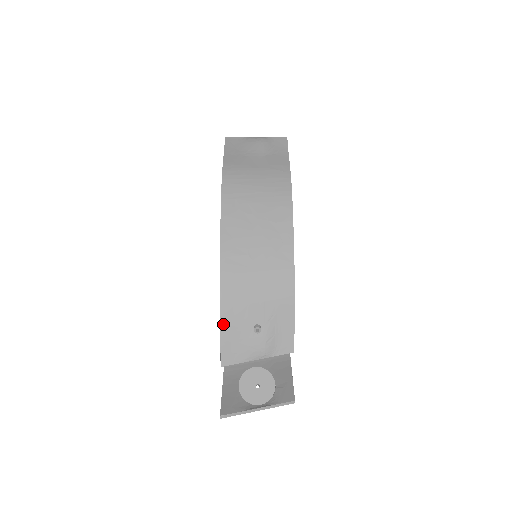
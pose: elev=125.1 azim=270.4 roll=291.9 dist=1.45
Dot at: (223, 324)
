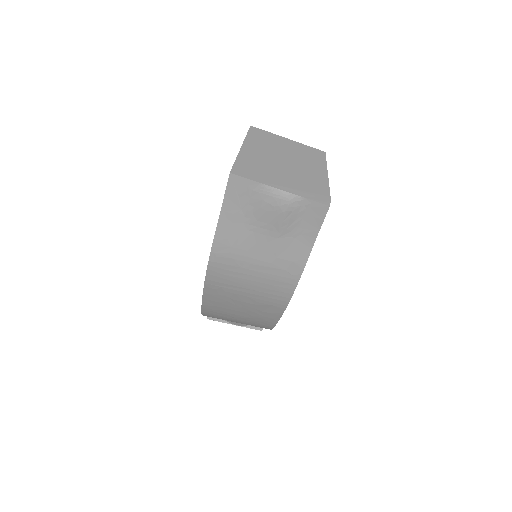
Dot at: occluded
